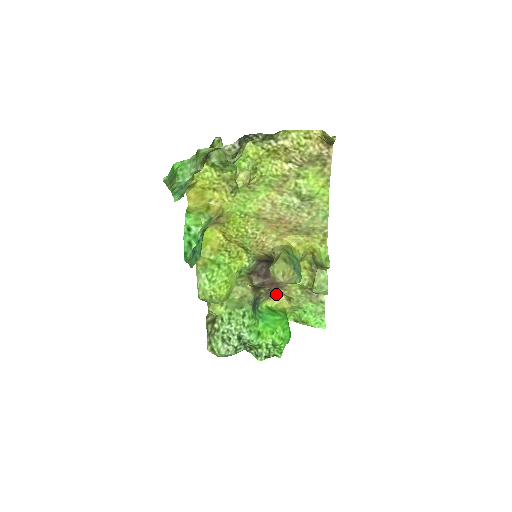
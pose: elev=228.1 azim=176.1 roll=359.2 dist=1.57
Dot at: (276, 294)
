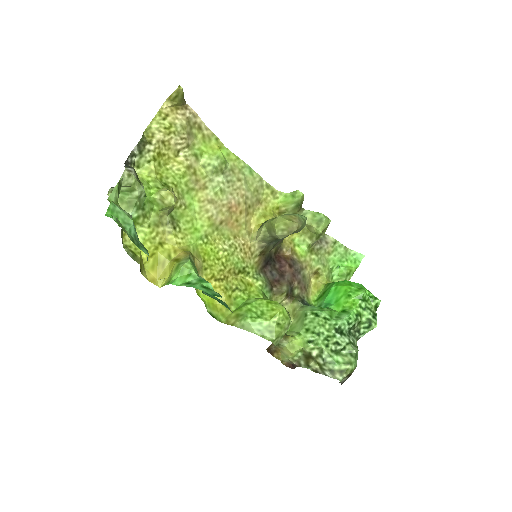
Dot at: (306, 281)
